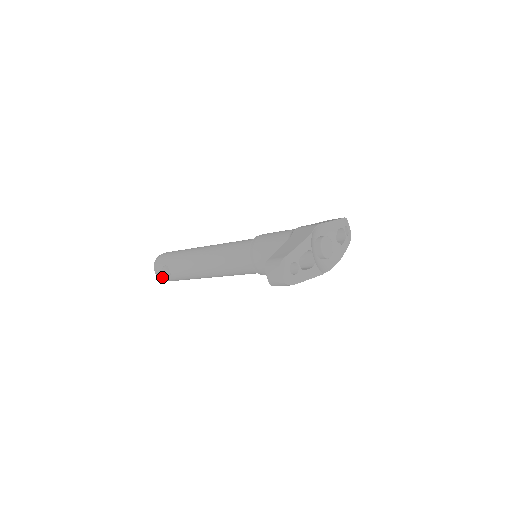
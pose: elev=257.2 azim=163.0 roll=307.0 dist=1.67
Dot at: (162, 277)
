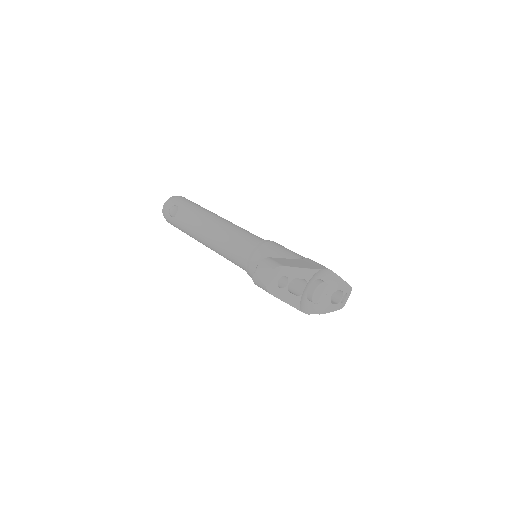
Dot at: (166, 213)
